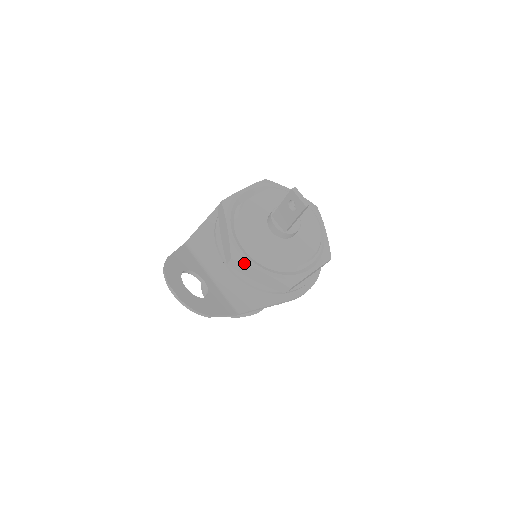
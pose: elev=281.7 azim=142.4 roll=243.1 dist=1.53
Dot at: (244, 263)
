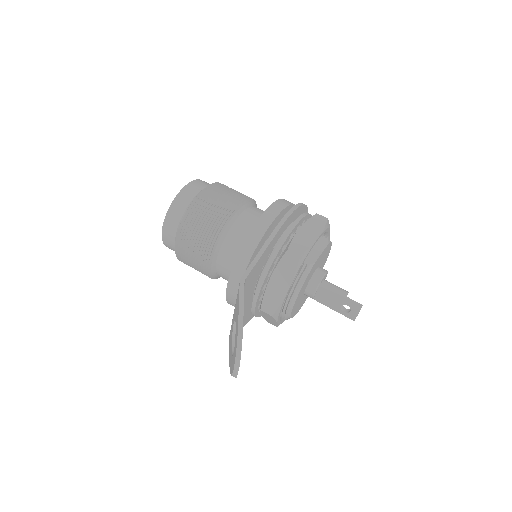
Dot at: (275, 320)
